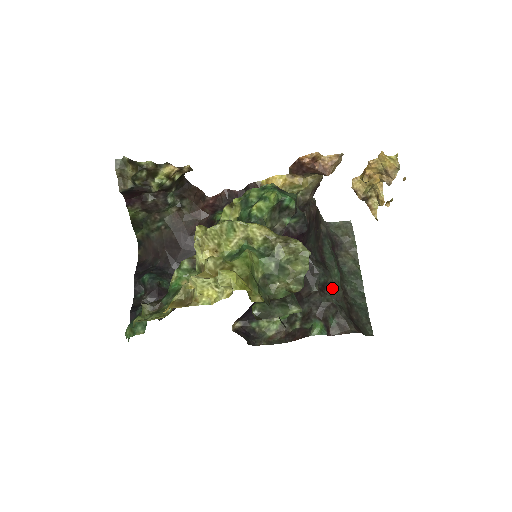
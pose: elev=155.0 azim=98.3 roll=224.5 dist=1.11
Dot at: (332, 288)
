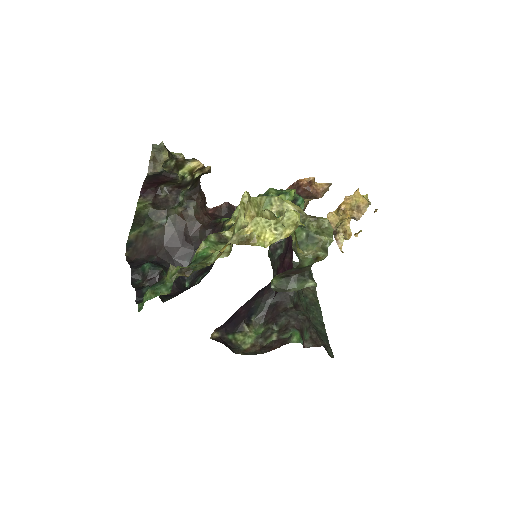
Dot at: (301, 310)
